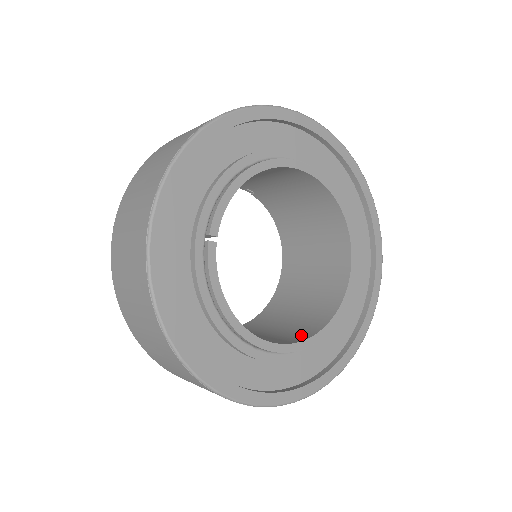
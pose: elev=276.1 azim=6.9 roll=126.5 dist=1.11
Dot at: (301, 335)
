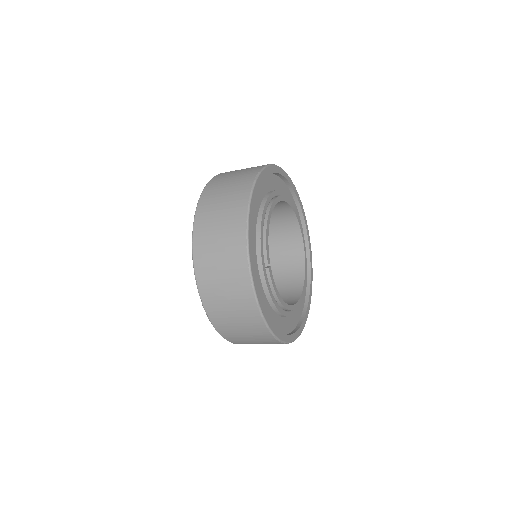
Dot at: (295, 292)
